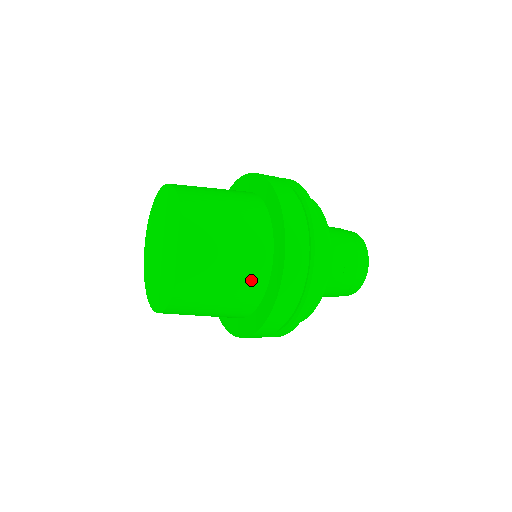
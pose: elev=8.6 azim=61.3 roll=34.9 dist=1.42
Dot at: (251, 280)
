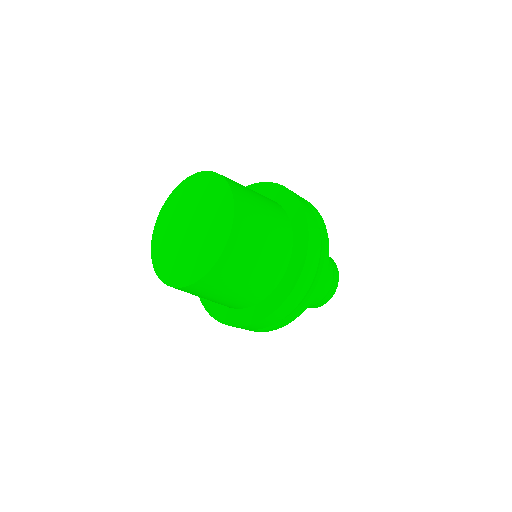
Dot at: (281, 226)
